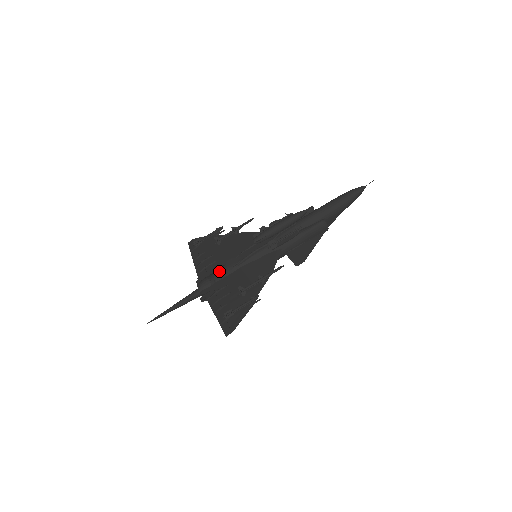
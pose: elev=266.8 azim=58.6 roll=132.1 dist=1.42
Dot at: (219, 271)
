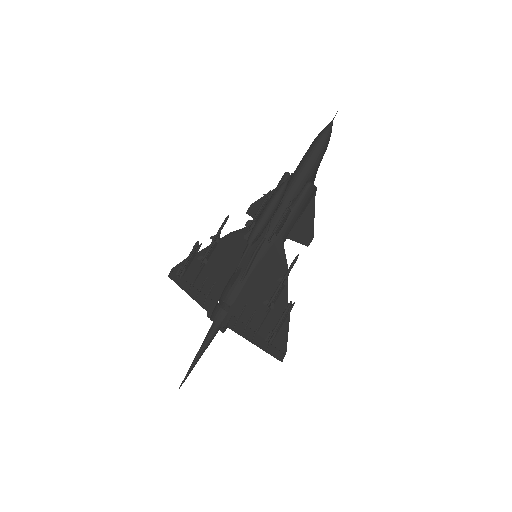
Dot at: (227, 293)
